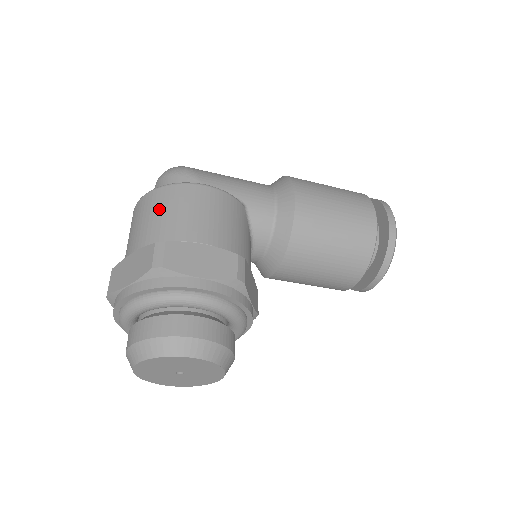
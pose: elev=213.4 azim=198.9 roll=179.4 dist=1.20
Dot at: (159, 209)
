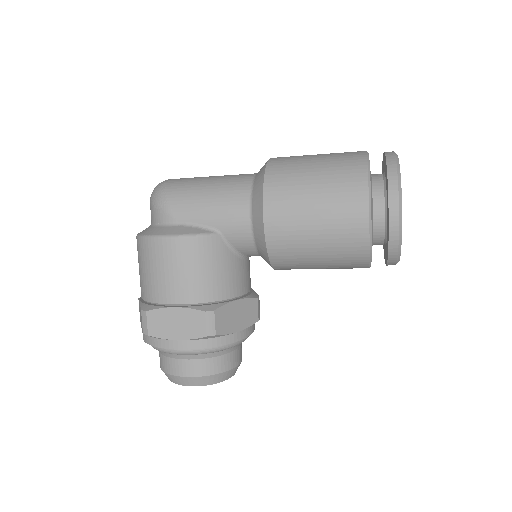
Dot at: (143, 265)
